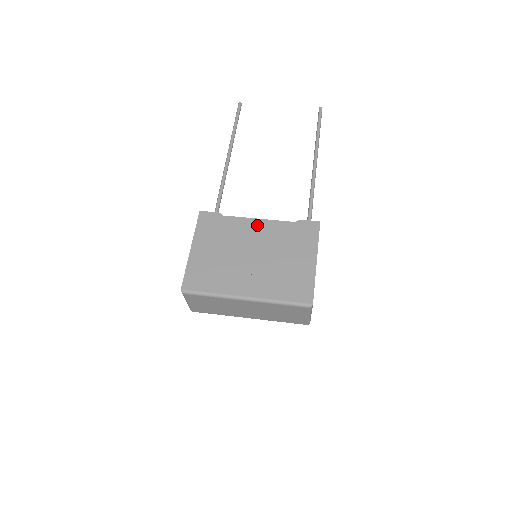
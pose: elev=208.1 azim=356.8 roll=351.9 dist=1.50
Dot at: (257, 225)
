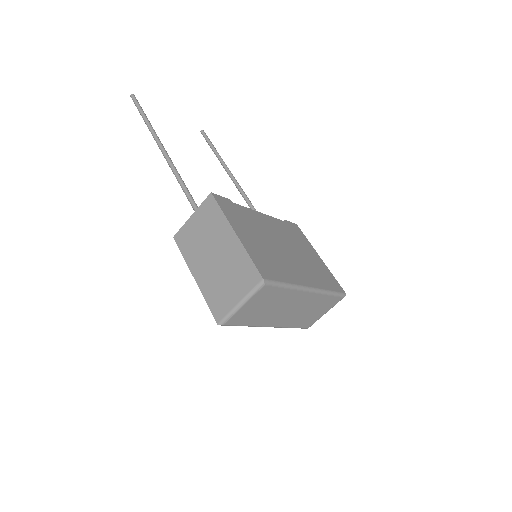
Dot at: (265, 218)
